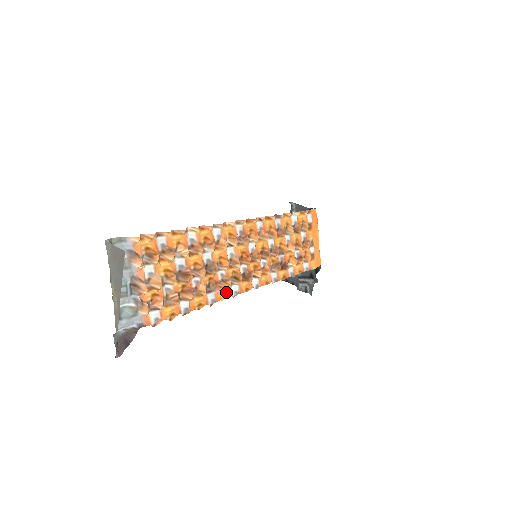
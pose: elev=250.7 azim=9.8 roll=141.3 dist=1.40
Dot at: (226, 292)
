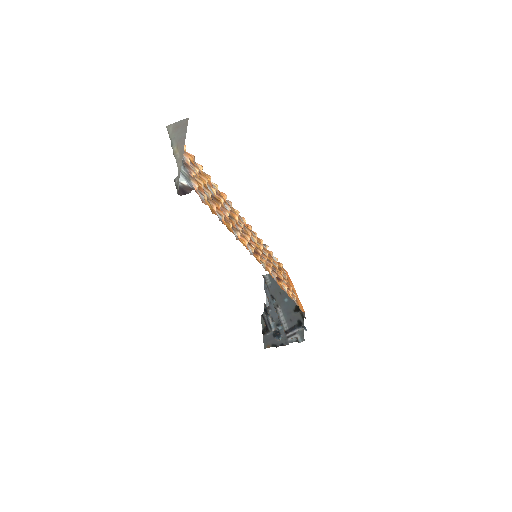
Dot at: (244, 245)
